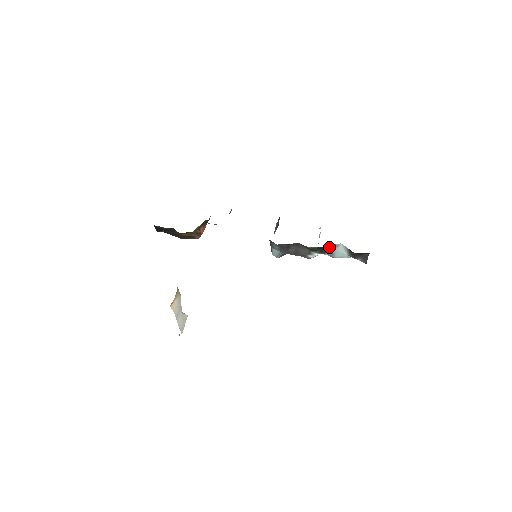
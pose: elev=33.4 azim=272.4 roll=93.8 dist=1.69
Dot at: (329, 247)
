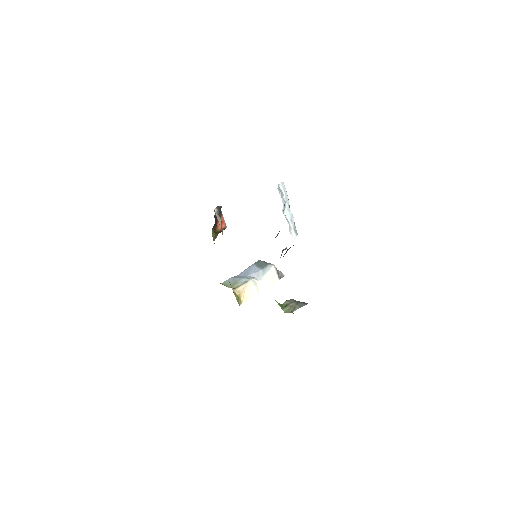
Dot at: (289, 248)
